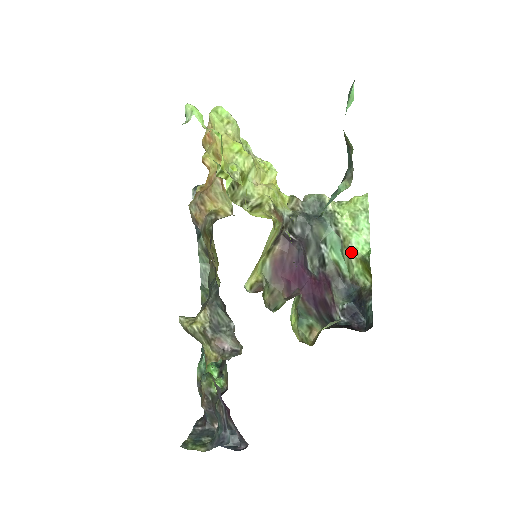
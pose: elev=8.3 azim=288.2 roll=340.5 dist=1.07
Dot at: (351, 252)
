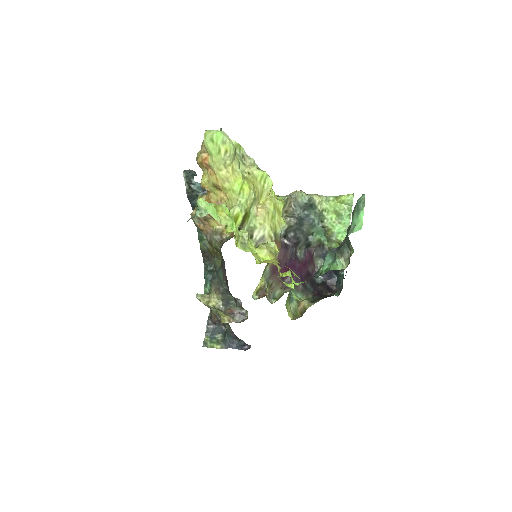
Dot at: (332, 238)
